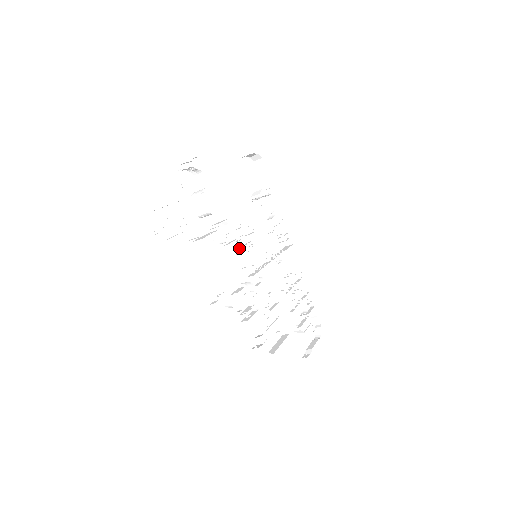
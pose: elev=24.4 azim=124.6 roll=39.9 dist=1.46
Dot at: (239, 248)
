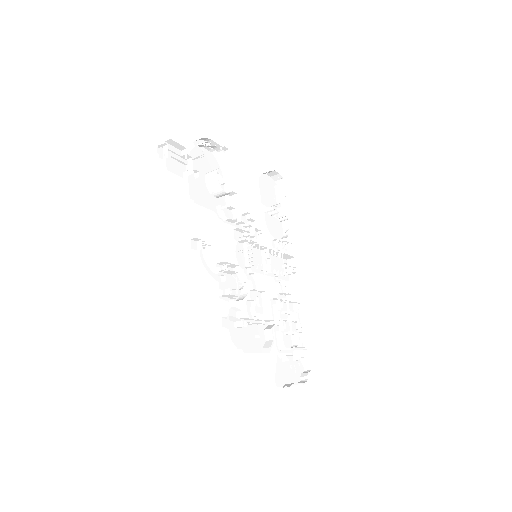
Dot at: occluded
